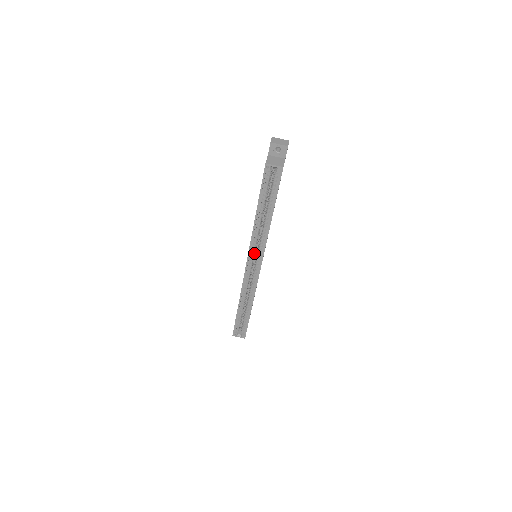
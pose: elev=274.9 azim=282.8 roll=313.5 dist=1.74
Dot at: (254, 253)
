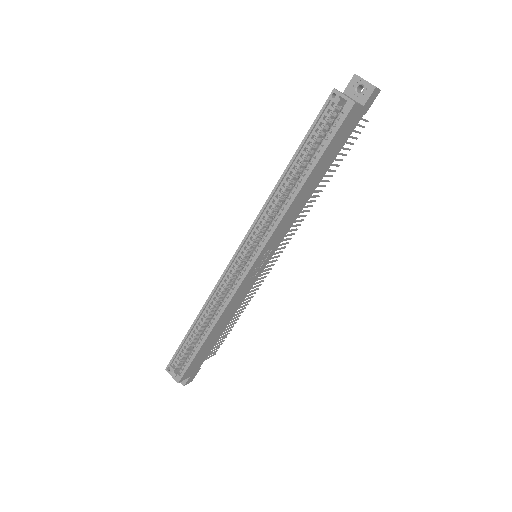
Dot at: (255, 240)
